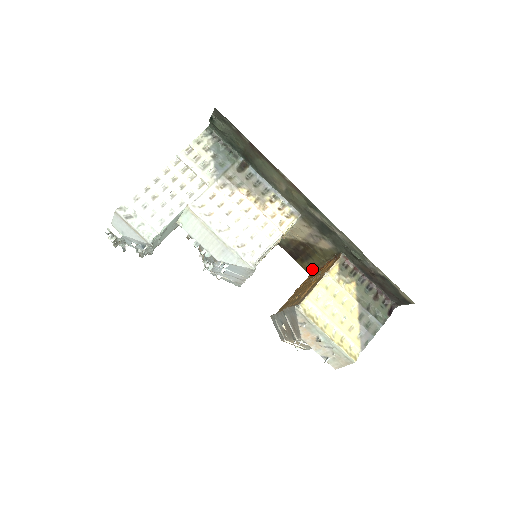
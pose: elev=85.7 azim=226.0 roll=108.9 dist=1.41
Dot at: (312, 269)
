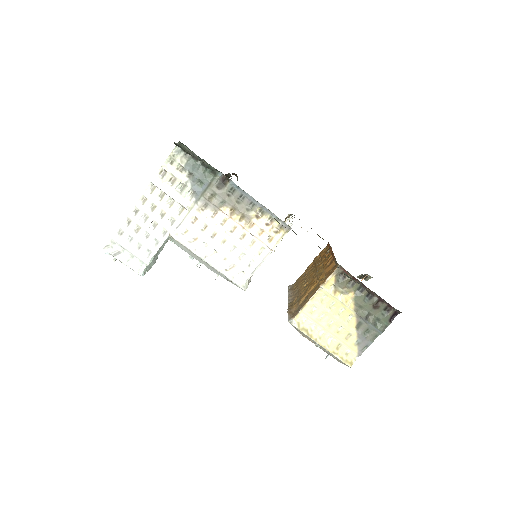
Dot at: occluded
